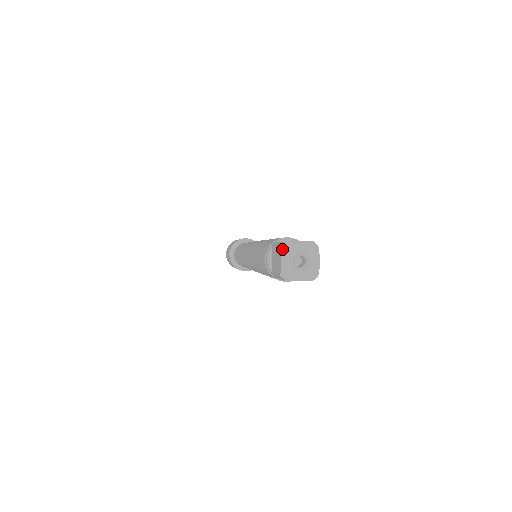
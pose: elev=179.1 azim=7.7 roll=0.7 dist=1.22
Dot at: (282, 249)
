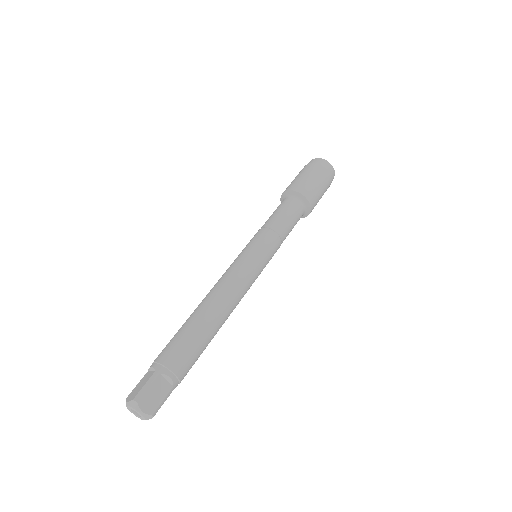
Dot at: occluded
